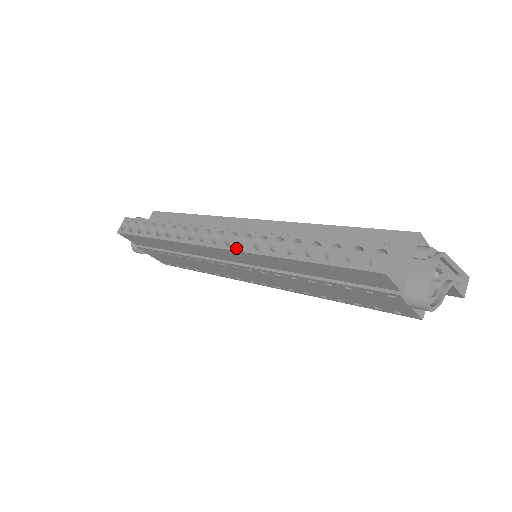
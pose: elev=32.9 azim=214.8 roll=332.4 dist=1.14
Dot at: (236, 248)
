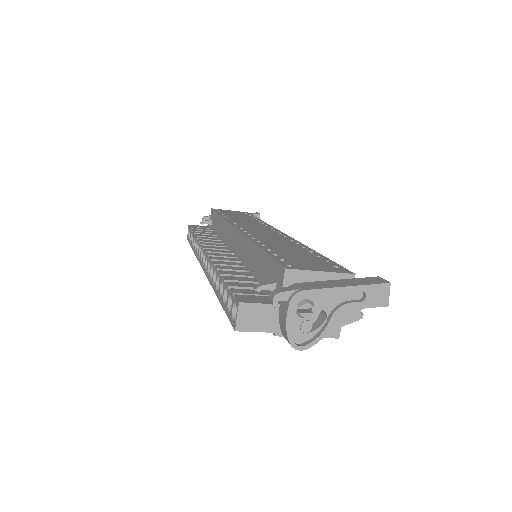
Dot at: (206, 274)
